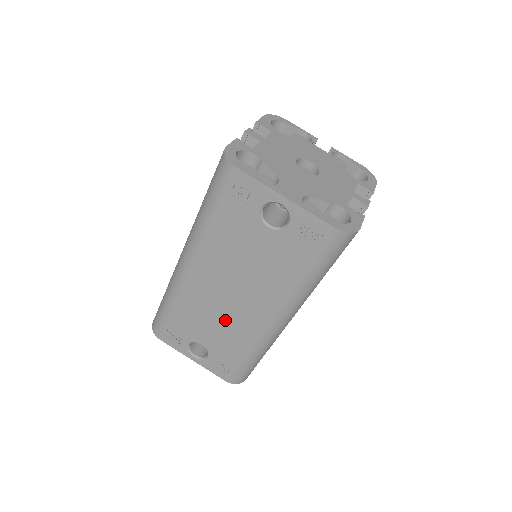
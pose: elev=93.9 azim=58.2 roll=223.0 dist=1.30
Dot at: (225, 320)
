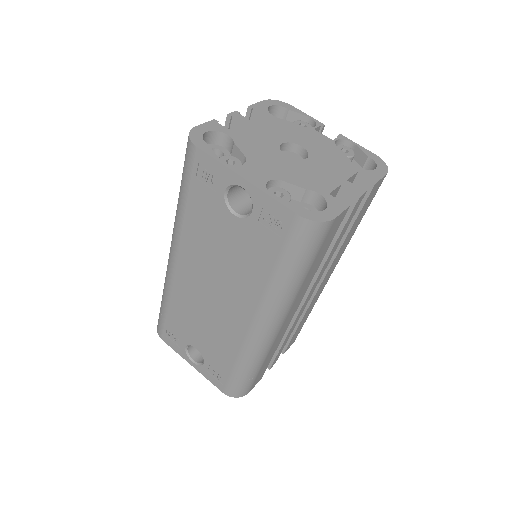
Dot at: (212, 322)
